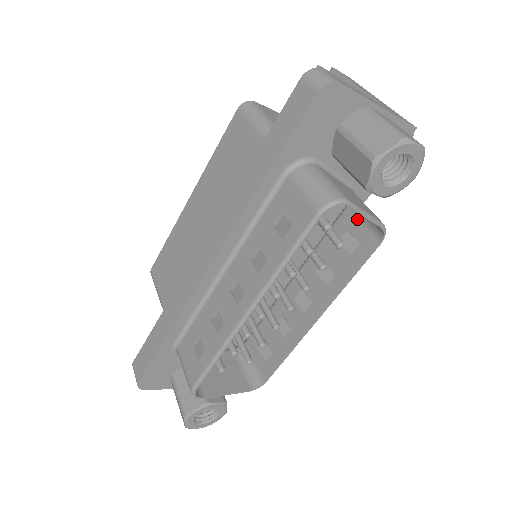
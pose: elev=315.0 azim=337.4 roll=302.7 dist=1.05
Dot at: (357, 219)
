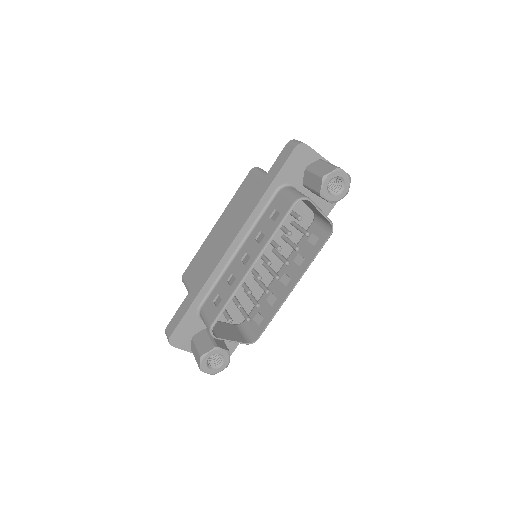
Dot at: (318, 226)
